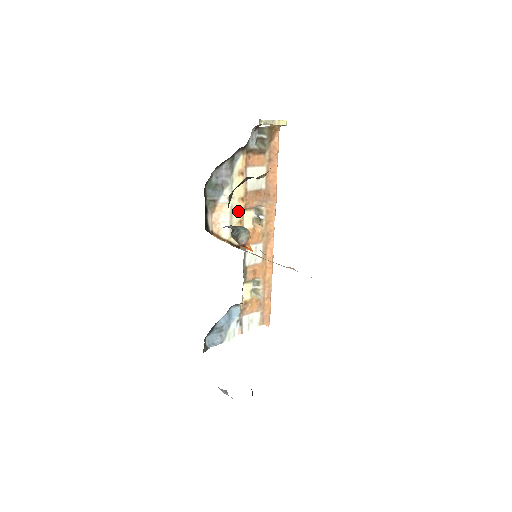
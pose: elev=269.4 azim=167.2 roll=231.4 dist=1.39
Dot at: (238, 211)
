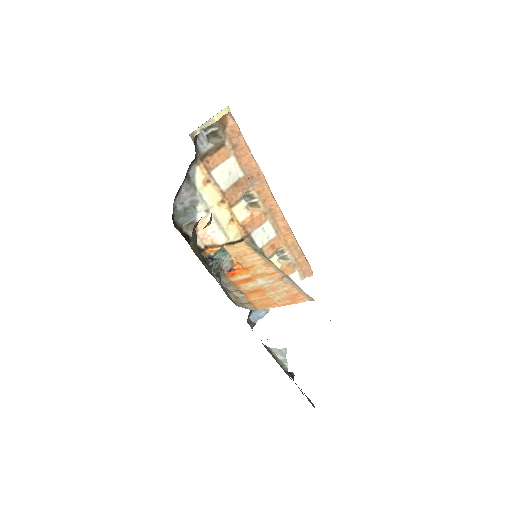
Dot at: (224, 214)
